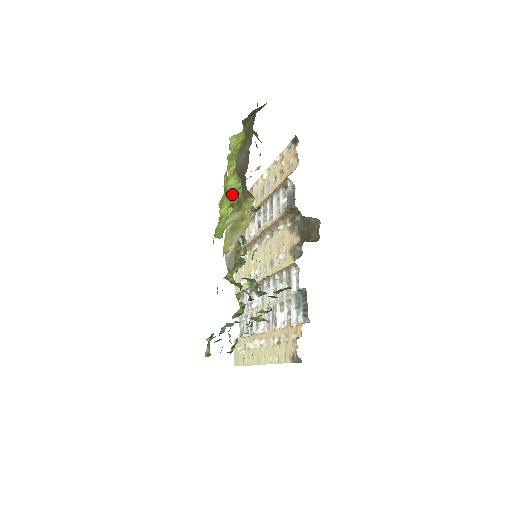
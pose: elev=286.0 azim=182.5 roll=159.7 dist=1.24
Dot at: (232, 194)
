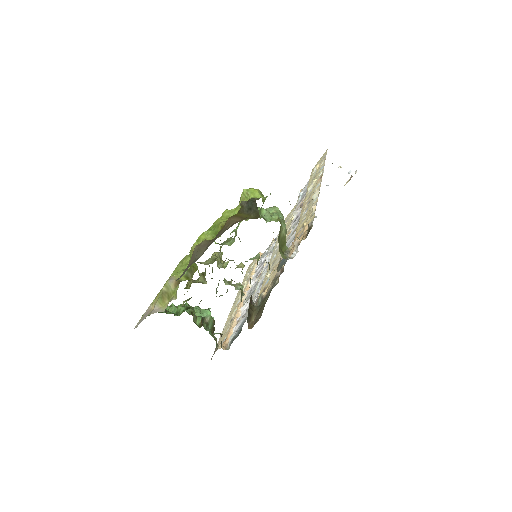
Dot at: occluded
